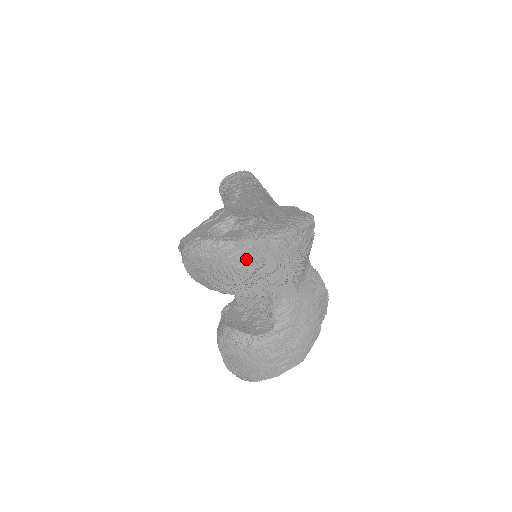
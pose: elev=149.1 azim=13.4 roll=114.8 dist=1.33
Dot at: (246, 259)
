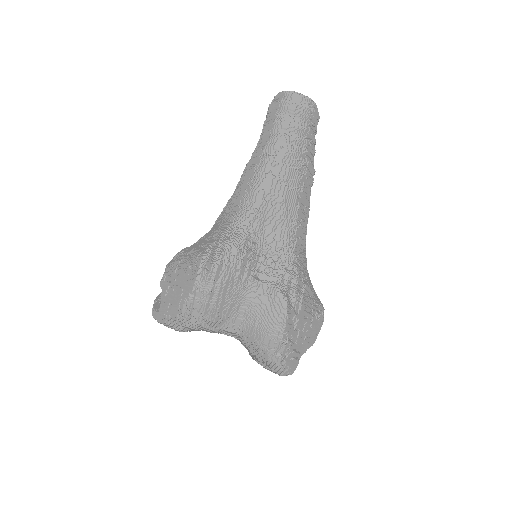
Dot at: (171, 327)
